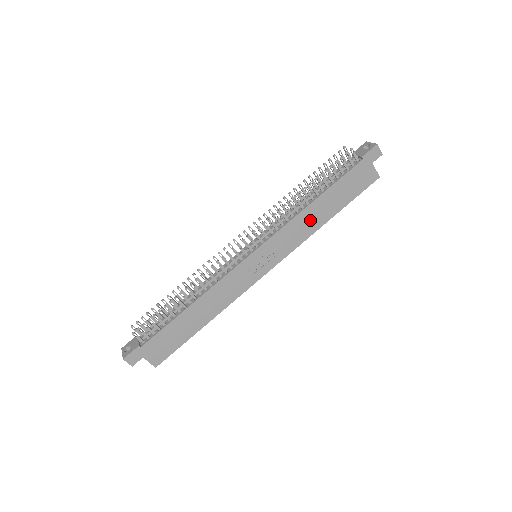
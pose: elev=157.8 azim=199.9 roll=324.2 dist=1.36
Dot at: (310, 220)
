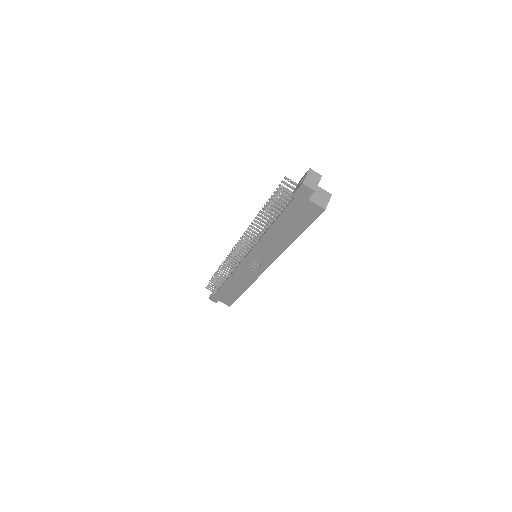
Dot at: (276, 241)
